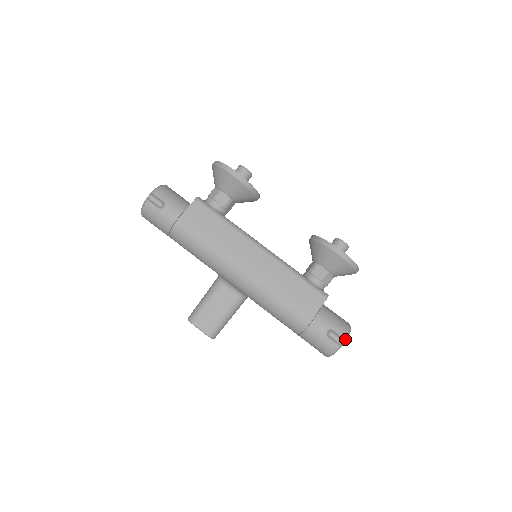
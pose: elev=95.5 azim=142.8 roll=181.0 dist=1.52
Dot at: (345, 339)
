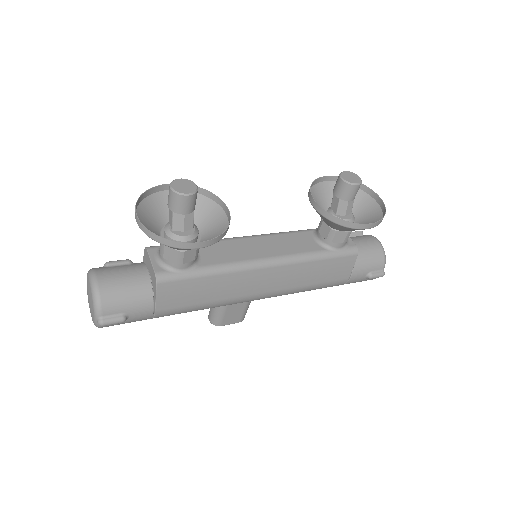
Dot at: occluded
